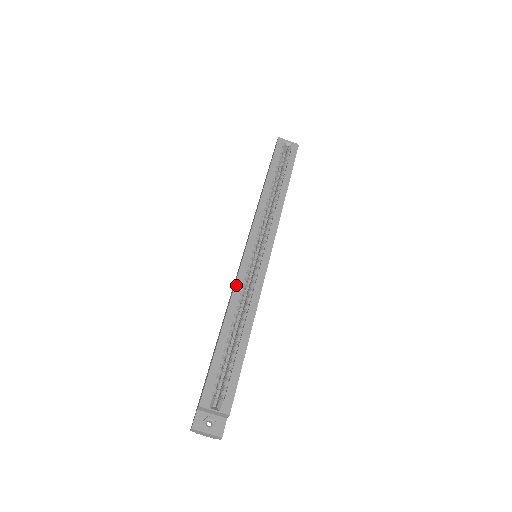
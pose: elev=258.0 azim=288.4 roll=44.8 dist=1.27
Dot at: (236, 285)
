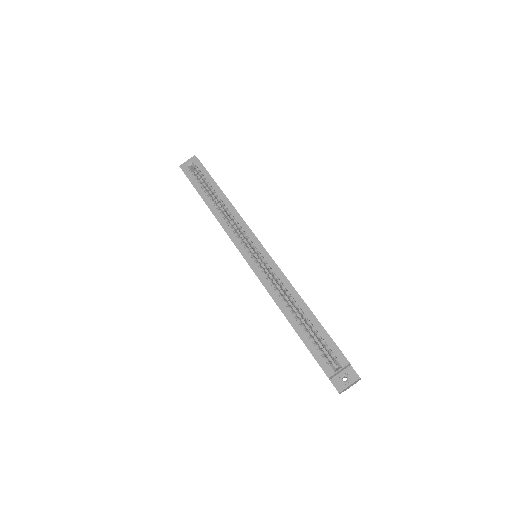
Dot at: (266, 288)
